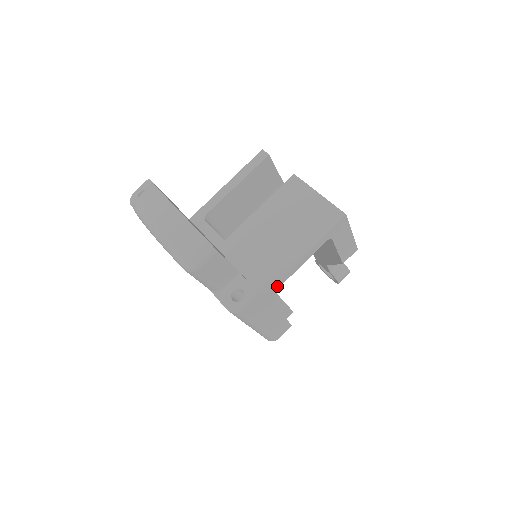
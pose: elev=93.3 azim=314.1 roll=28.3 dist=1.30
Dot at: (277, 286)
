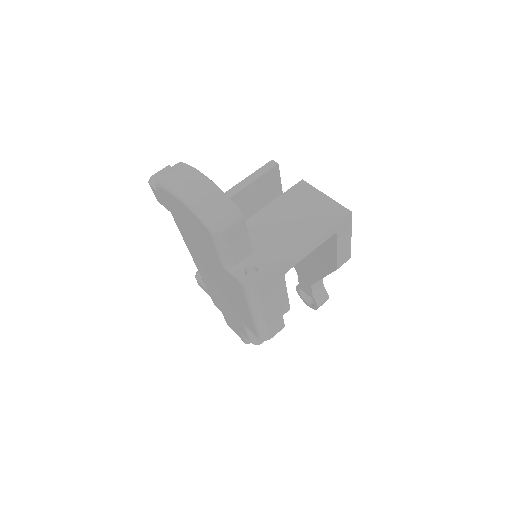
Dot at: (287, 268)
